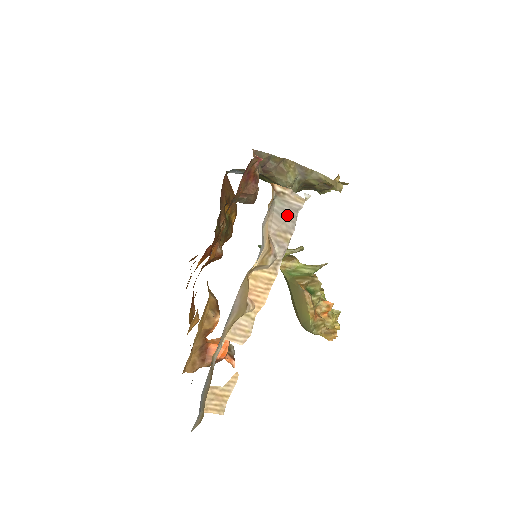
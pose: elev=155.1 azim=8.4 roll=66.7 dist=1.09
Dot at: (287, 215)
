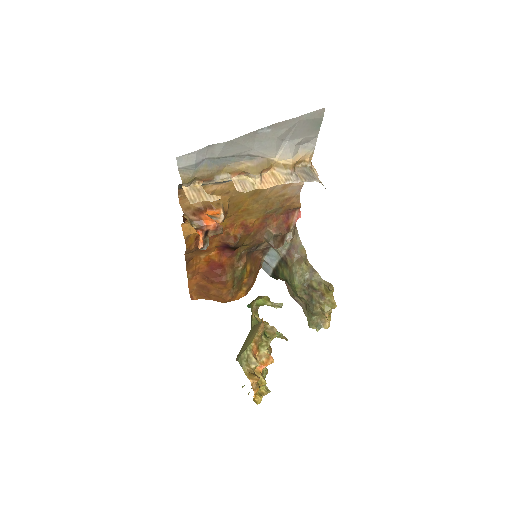
Dot at: (309, 175)
